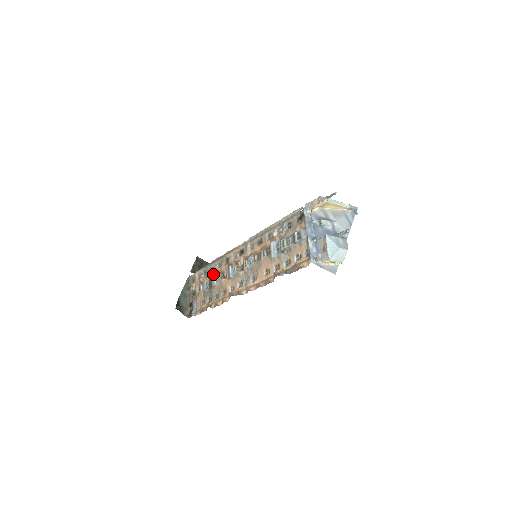
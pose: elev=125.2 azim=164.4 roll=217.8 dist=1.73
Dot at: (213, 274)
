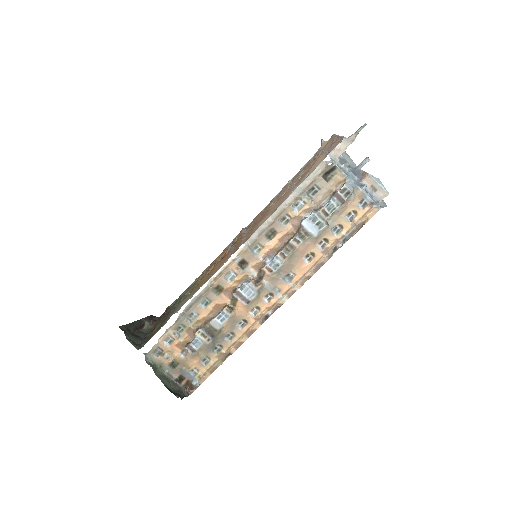
Dot at: (201, 320)
